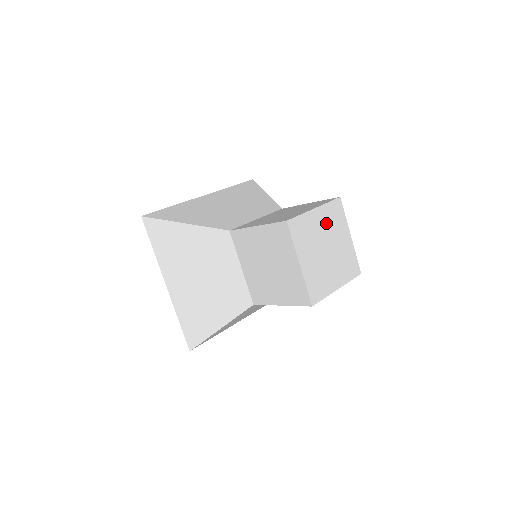
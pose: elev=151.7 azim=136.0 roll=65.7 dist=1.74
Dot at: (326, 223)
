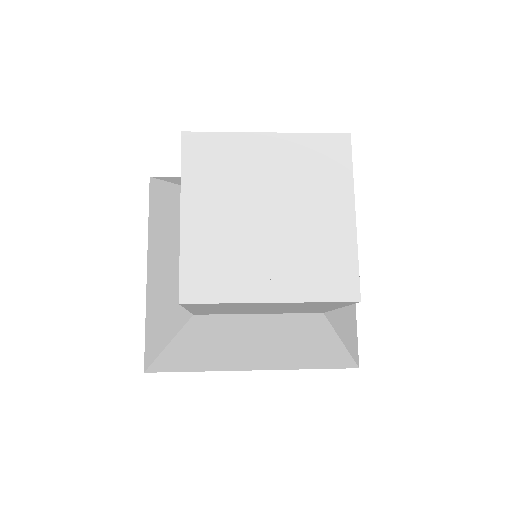
Dot at: (287, 167)
